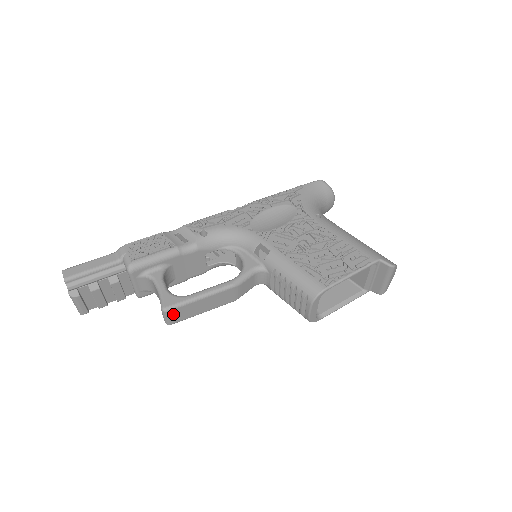
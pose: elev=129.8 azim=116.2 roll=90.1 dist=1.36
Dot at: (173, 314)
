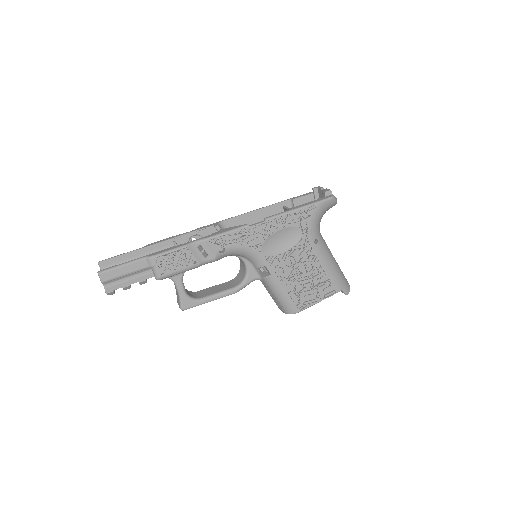
Dot at: occluded
